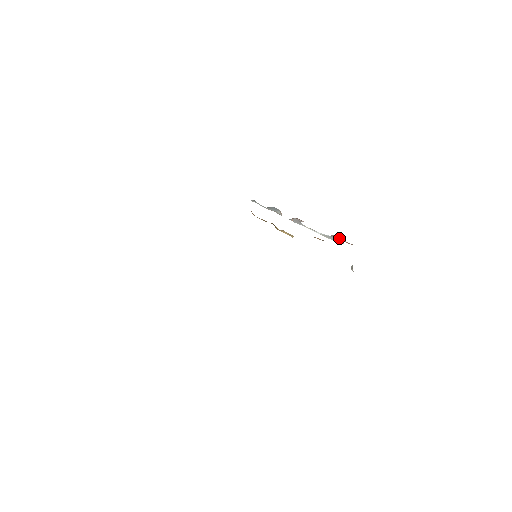
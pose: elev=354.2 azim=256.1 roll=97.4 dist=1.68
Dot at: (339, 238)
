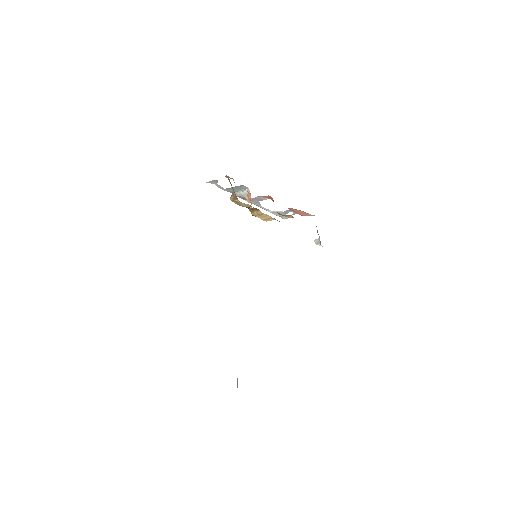
Dot at: (299, 211)
